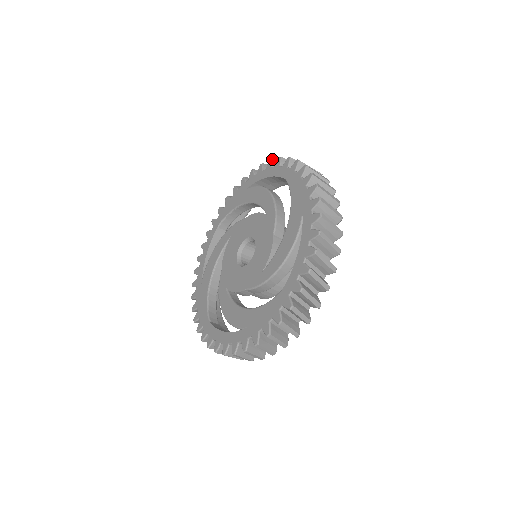
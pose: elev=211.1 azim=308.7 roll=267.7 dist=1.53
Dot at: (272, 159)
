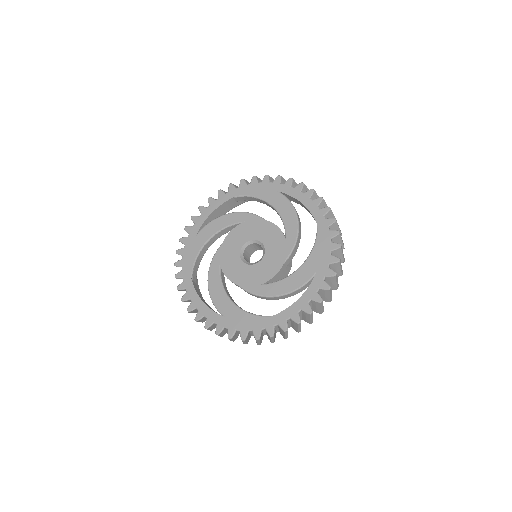
Dot at: (314, 190)
